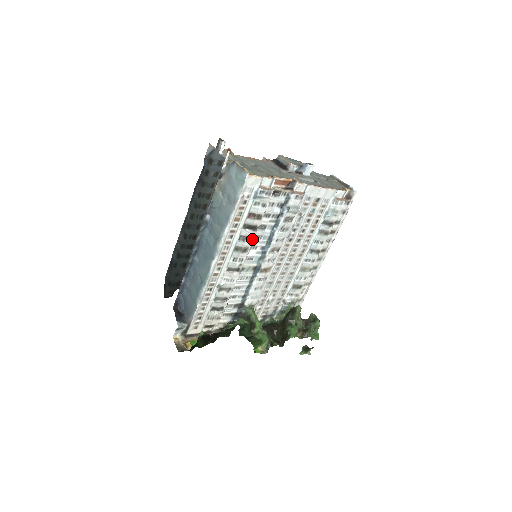
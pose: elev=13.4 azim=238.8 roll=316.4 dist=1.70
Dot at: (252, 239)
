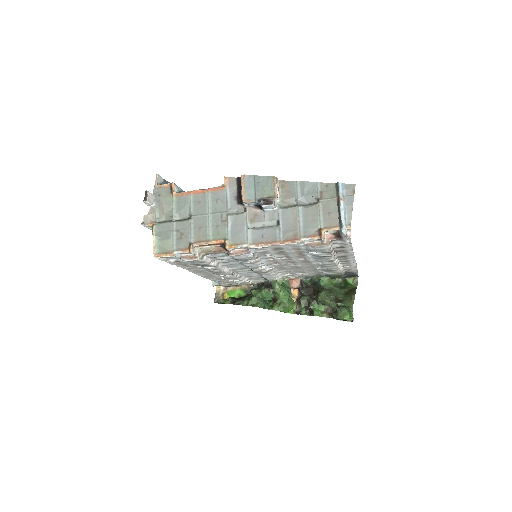
Dot at: (219, 269)
